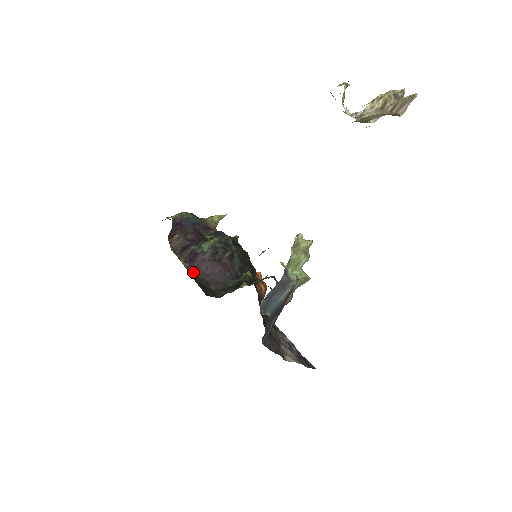
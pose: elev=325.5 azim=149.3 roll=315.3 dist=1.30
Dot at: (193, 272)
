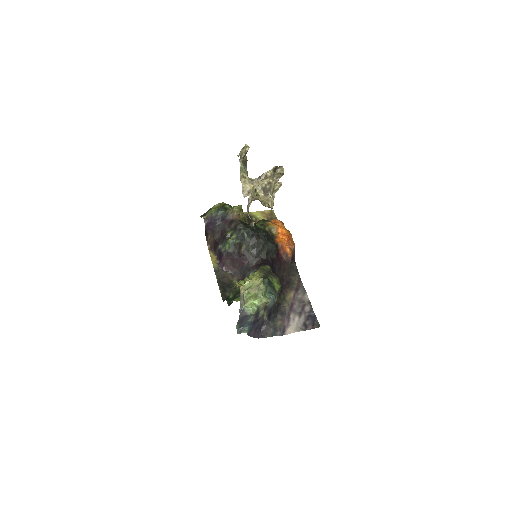
Dot at: (221, 270)
